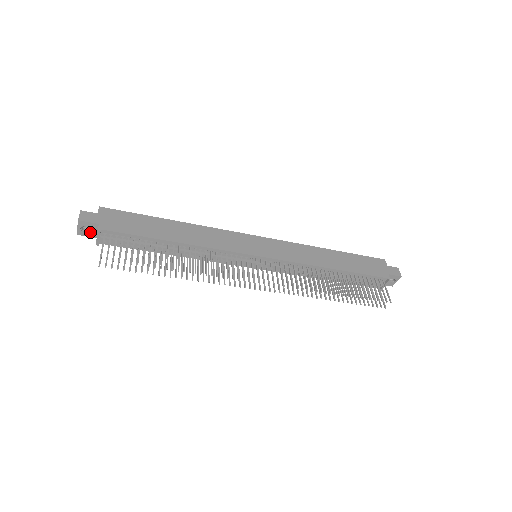
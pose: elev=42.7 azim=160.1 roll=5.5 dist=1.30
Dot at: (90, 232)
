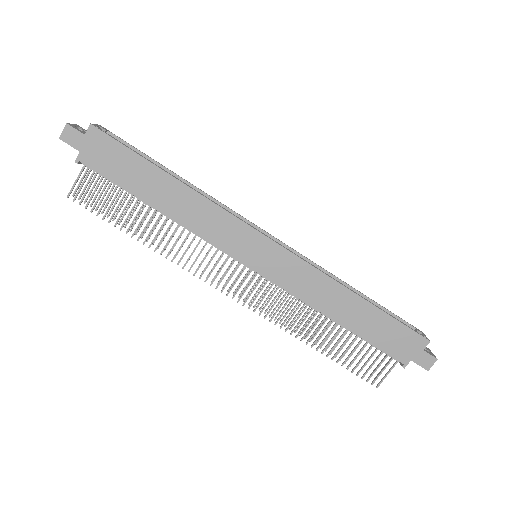
Dot at: occluded
